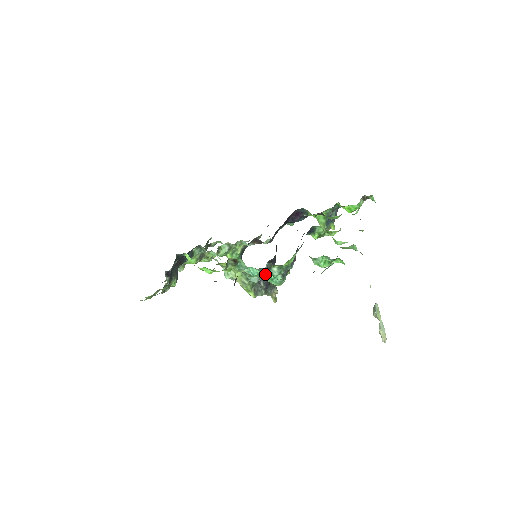
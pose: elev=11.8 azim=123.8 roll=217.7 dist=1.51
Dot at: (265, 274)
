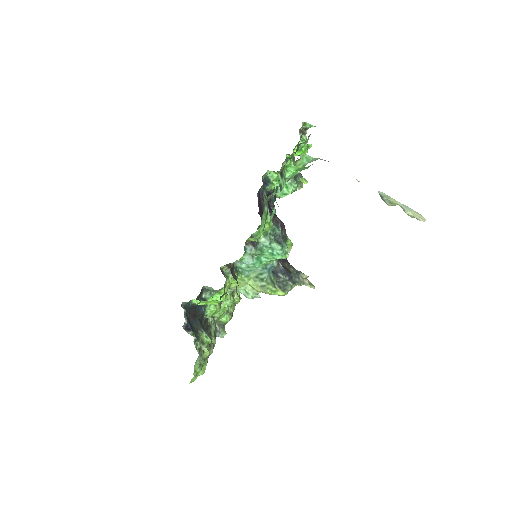
Dot at: (253, 247)
